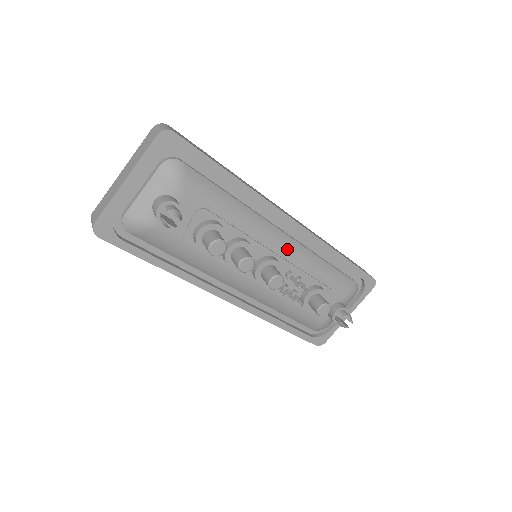
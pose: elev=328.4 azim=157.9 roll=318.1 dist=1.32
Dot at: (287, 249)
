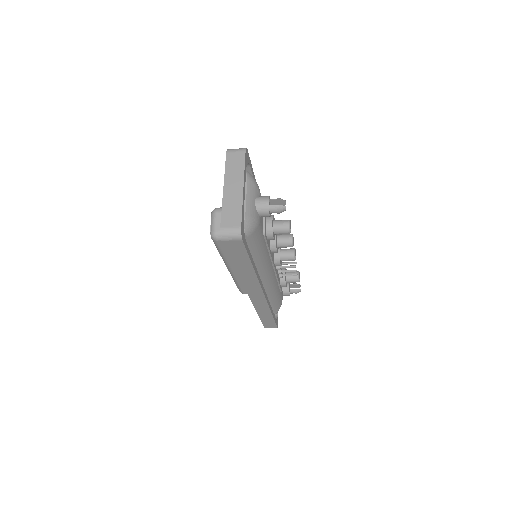
Dot at: occluded
